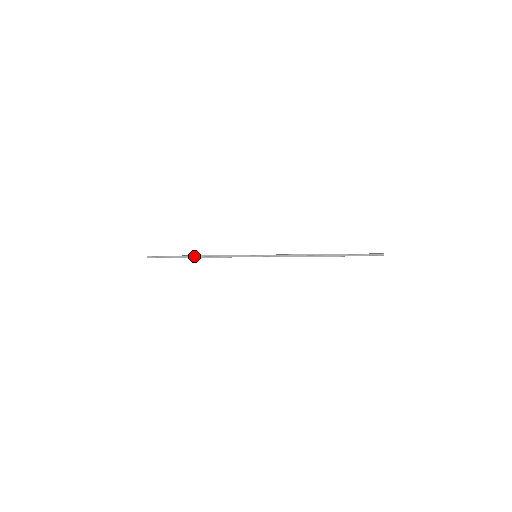
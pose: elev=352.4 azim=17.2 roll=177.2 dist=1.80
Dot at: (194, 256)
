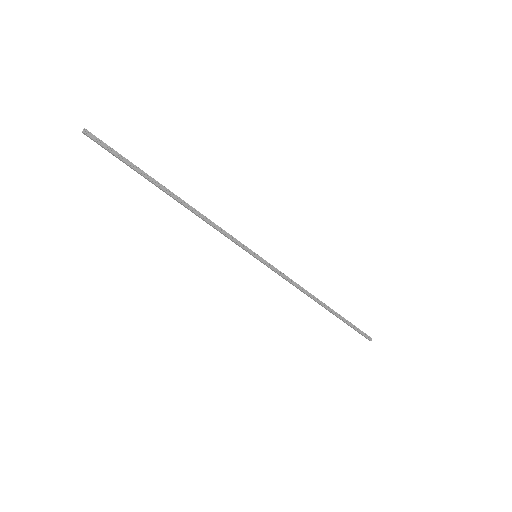
Dot at: (172, 193)
